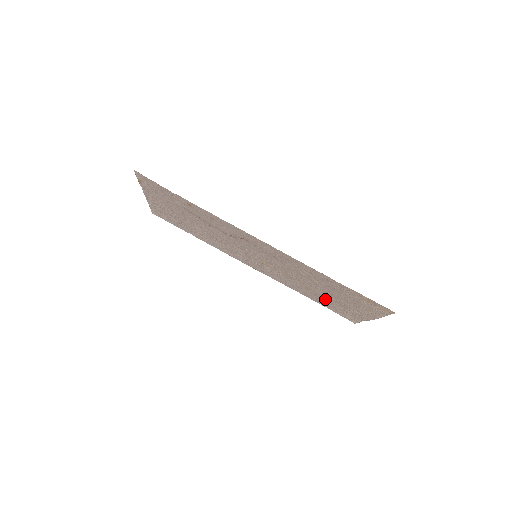
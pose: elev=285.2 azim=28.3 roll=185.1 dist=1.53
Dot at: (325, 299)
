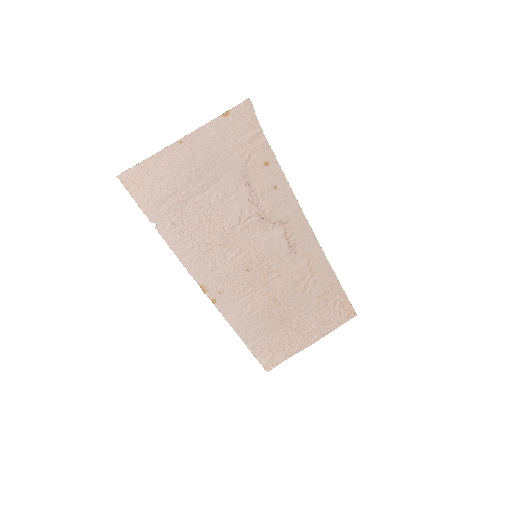
Dot at: (274, 327)
